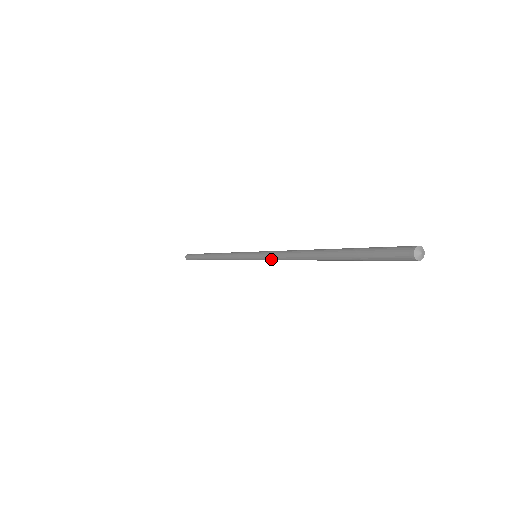
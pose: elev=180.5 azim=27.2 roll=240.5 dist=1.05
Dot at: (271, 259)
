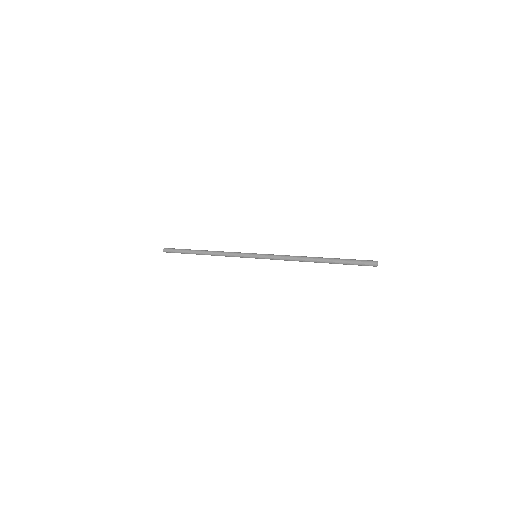
Dot at: occluded
